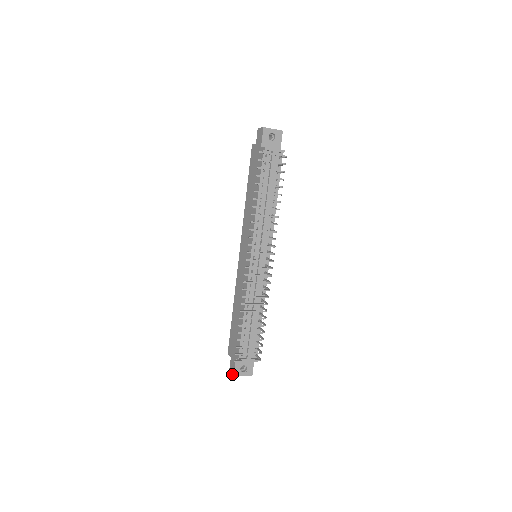
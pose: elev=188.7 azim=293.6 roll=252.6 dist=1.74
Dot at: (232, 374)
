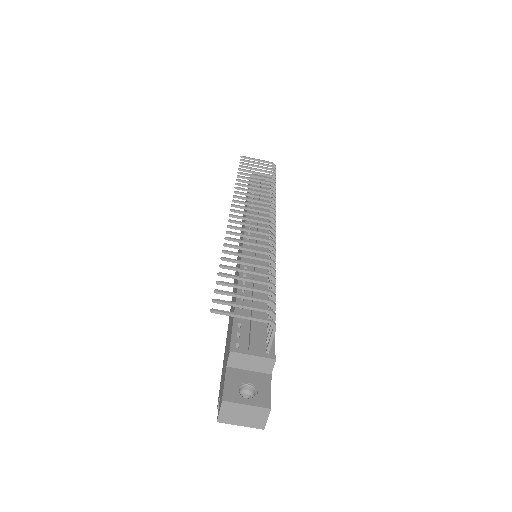
Dot at: occluded
